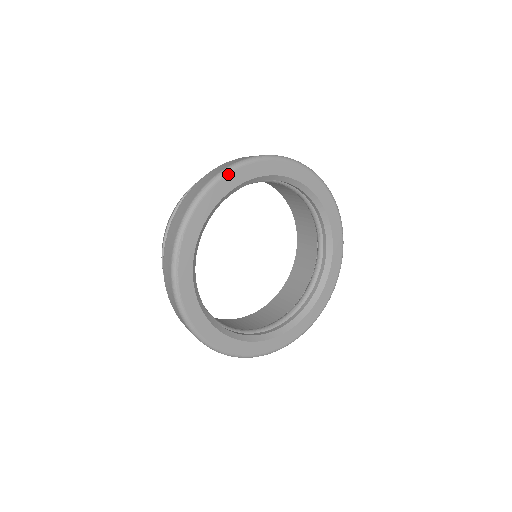
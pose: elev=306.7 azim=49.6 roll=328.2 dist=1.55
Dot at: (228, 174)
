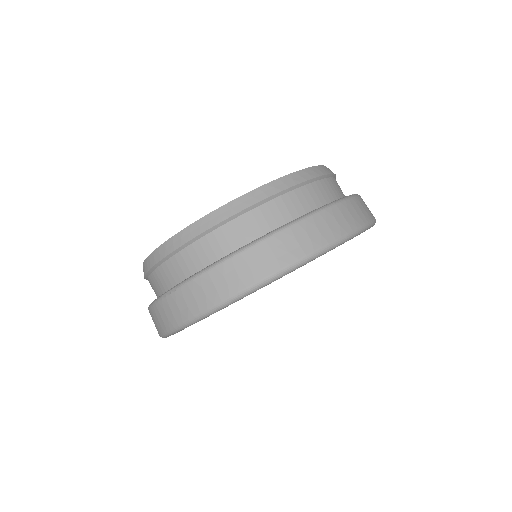
Dot at: occluded
